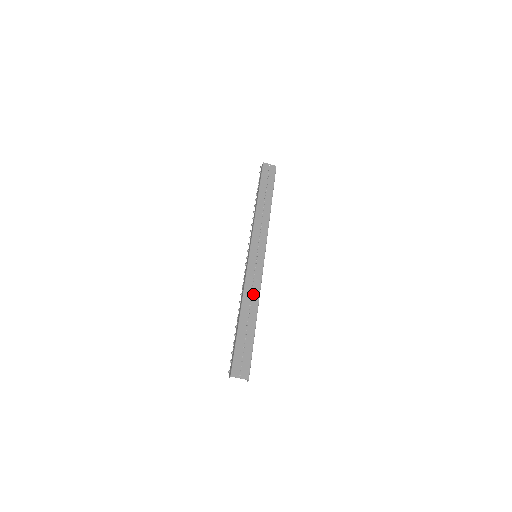
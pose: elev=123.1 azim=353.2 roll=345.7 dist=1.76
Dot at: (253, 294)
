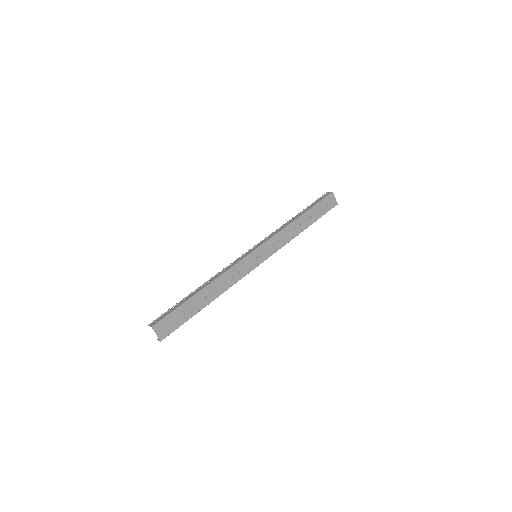
Dot at: (226, 283)
